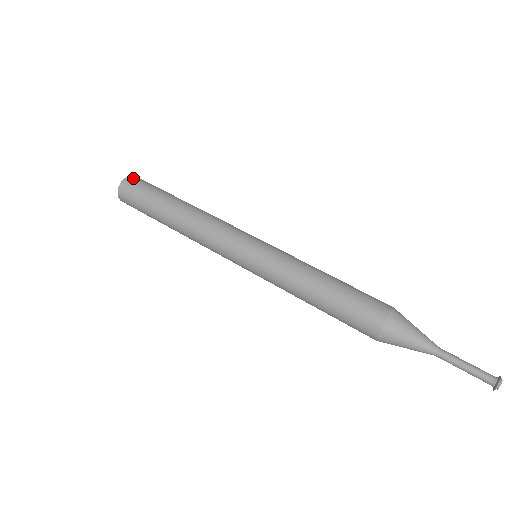
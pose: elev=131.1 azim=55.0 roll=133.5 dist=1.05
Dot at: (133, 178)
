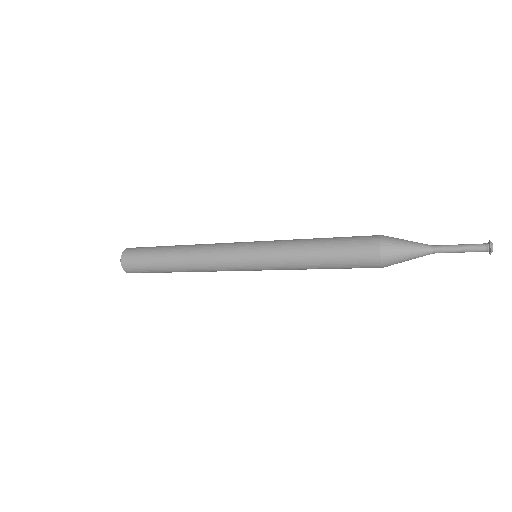
Dot at: occluded
